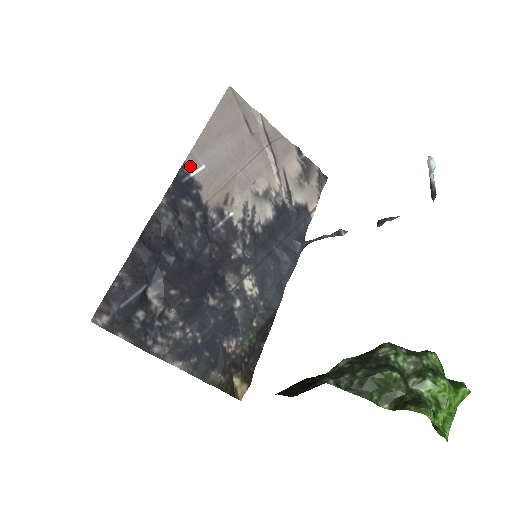
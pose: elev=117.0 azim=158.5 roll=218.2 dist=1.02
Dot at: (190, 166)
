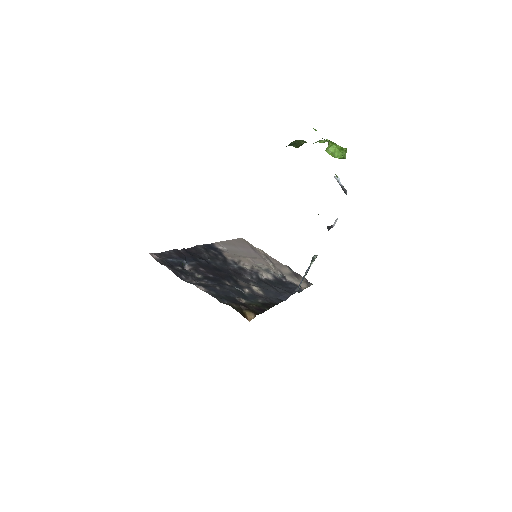
Dot at: (217, 245)
